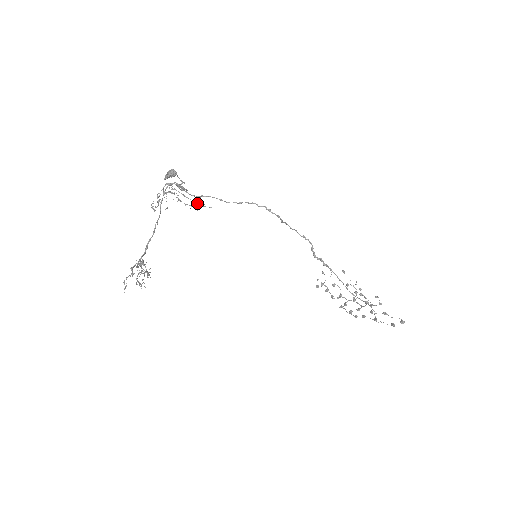
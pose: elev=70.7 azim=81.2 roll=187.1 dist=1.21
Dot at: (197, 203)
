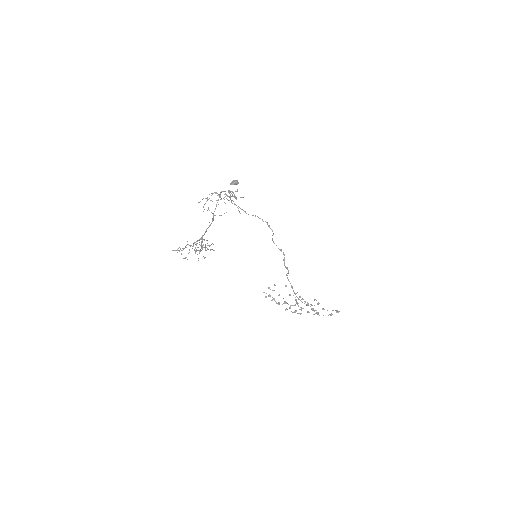
Dot at: (238, 208)
